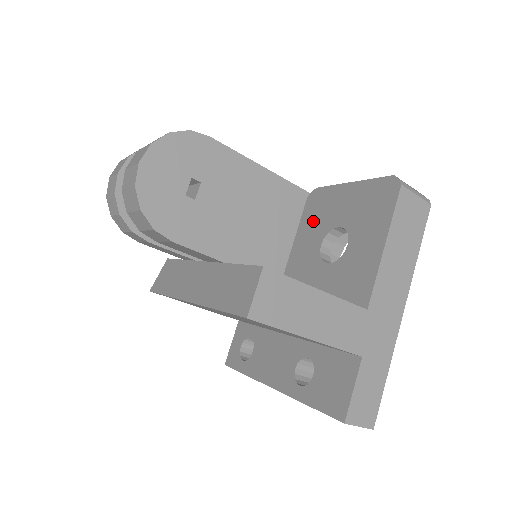
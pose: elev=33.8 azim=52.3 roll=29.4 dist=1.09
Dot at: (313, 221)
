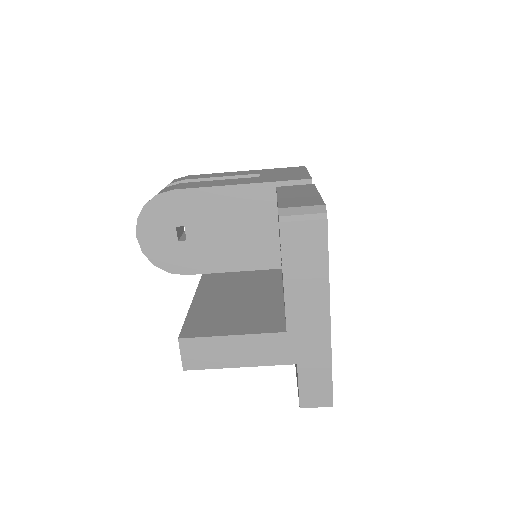
Dot at: occluded
